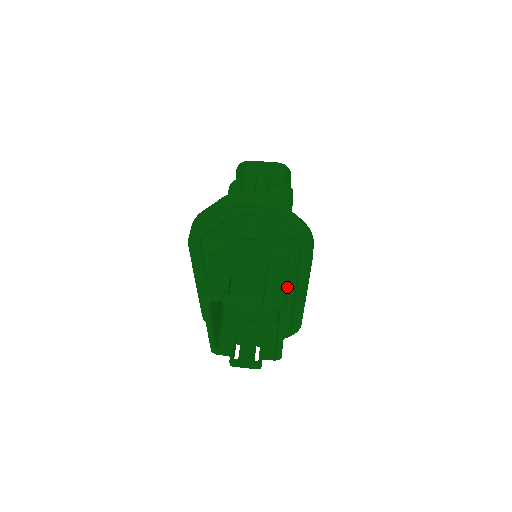
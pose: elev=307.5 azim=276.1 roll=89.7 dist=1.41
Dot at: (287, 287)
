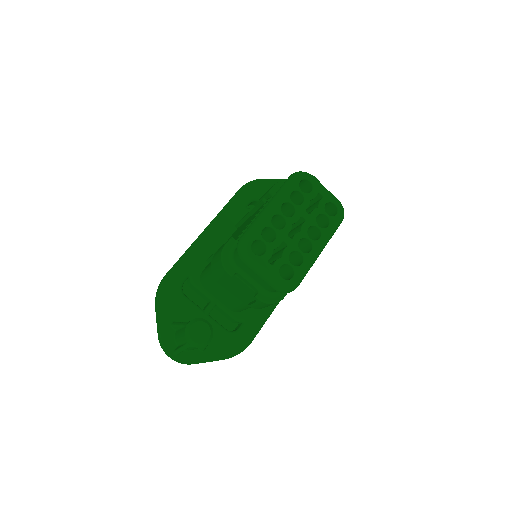
Dot at: occluded
